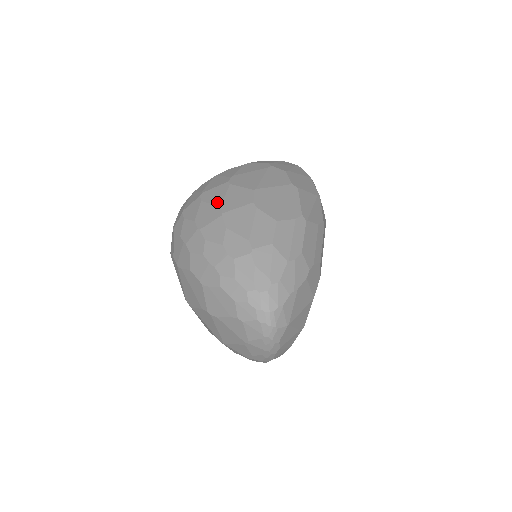
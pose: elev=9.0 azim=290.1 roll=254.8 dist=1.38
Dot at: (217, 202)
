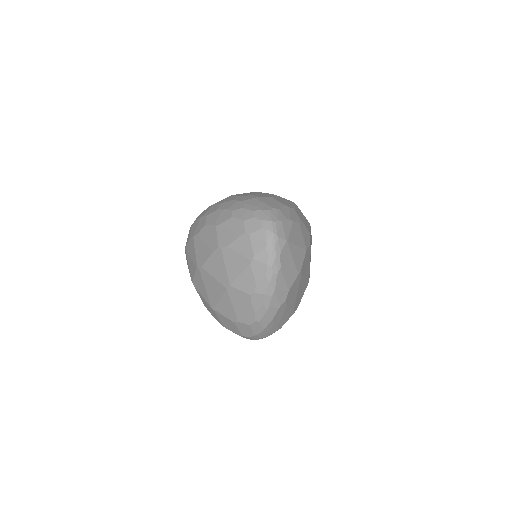
Dot at: occluded
